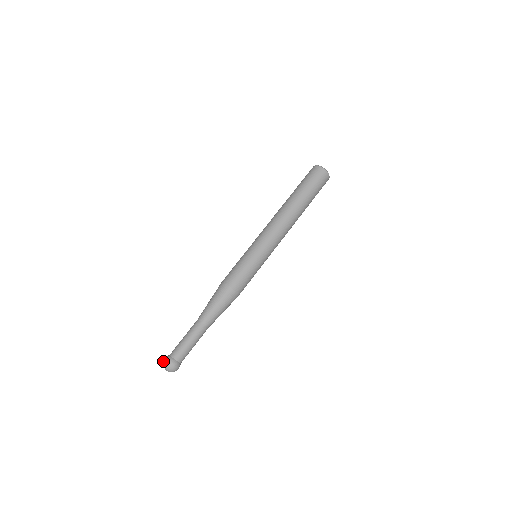
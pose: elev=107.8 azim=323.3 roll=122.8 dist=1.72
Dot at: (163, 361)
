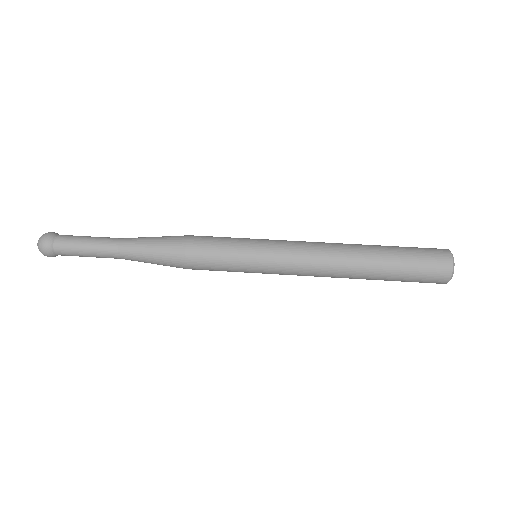
Dot at: occluded
